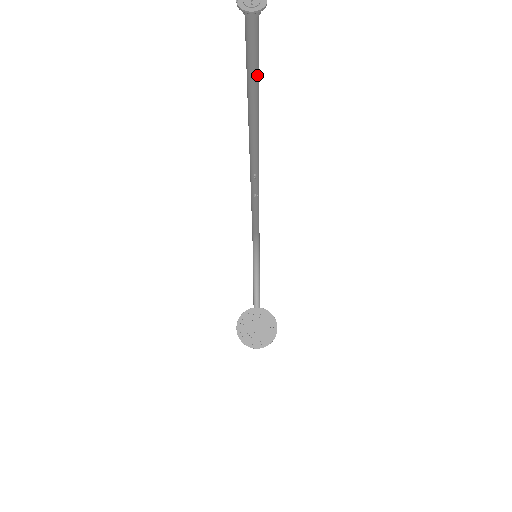
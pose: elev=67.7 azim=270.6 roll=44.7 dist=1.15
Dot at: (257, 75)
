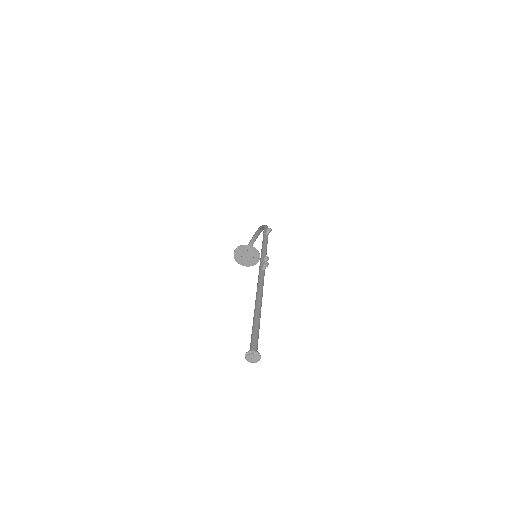
Dot at: occluded
